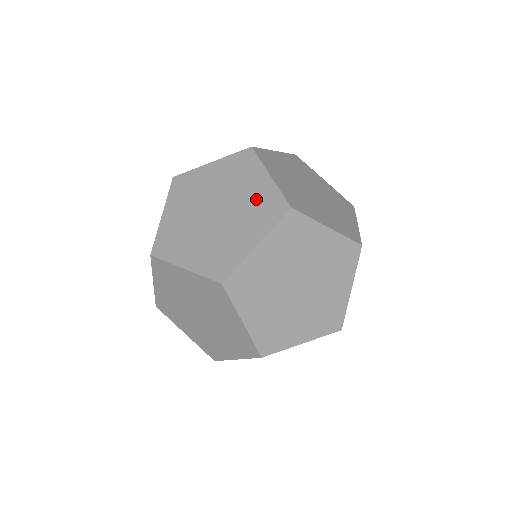
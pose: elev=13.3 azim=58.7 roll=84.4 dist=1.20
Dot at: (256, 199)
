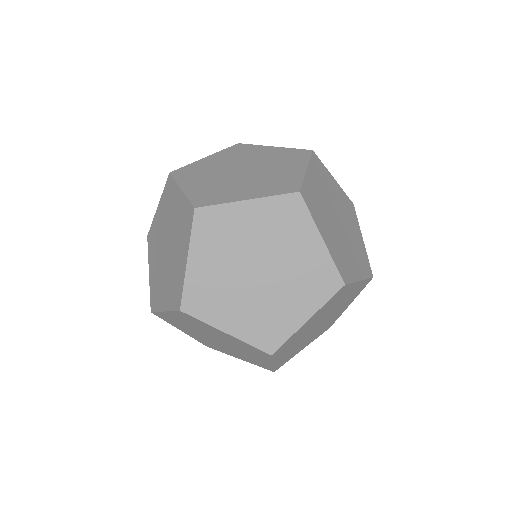
Dot at: (307, 266)
